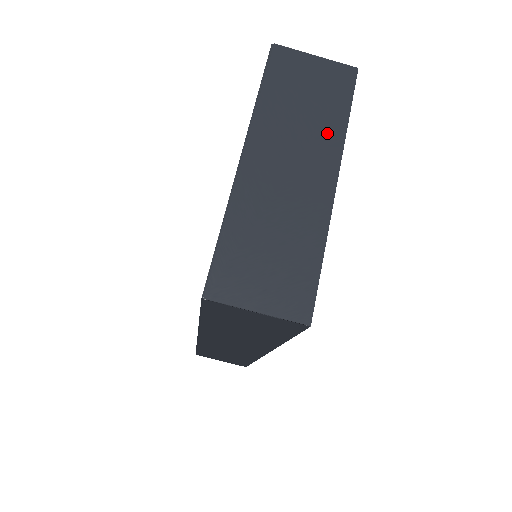
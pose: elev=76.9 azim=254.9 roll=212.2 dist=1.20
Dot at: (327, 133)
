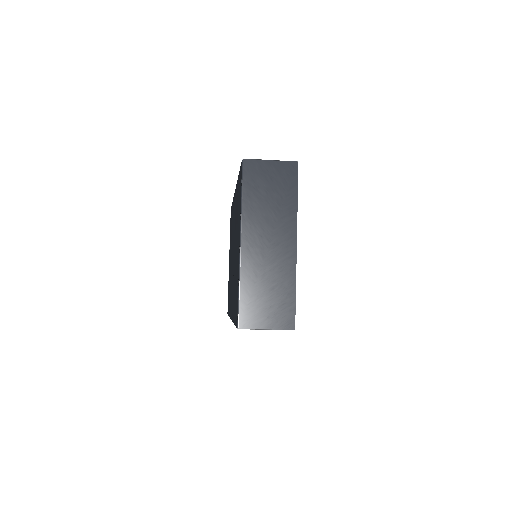
Dot at: (286, 214)
